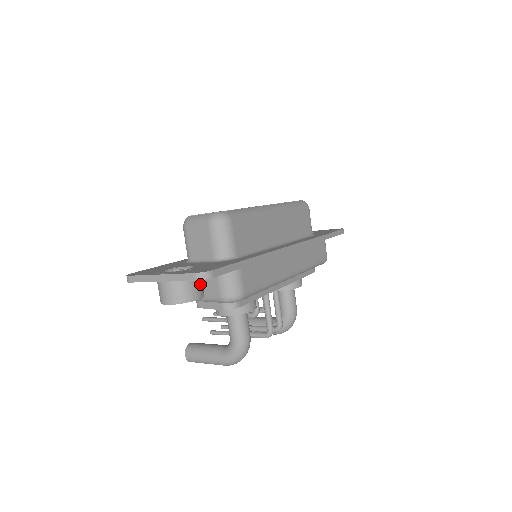
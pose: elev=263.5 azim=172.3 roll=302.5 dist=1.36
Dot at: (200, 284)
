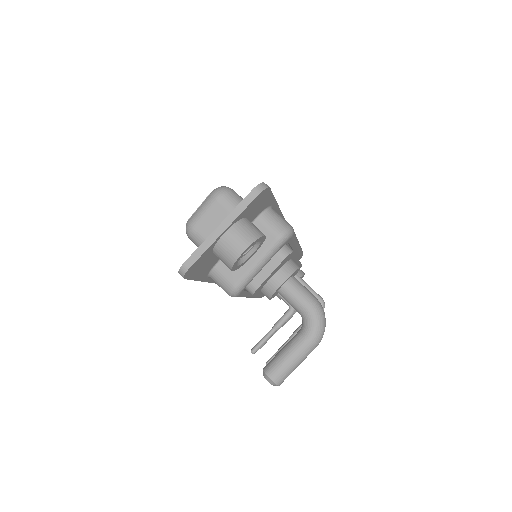
Dot at: occluded
